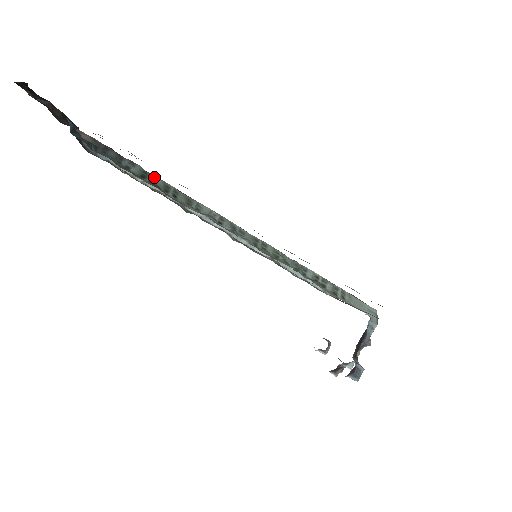
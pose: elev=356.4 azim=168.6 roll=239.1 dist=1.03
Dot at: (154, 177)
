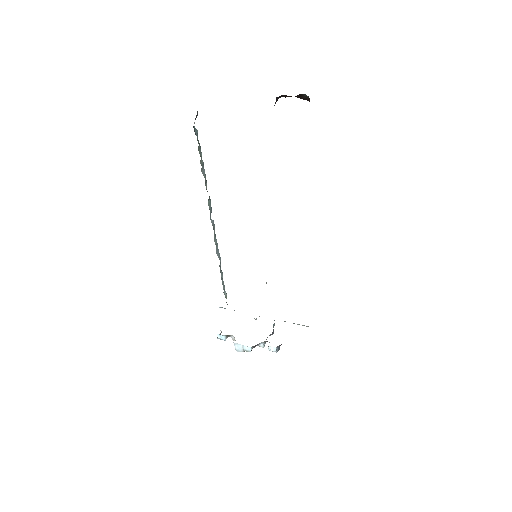
Dot at: occluded
